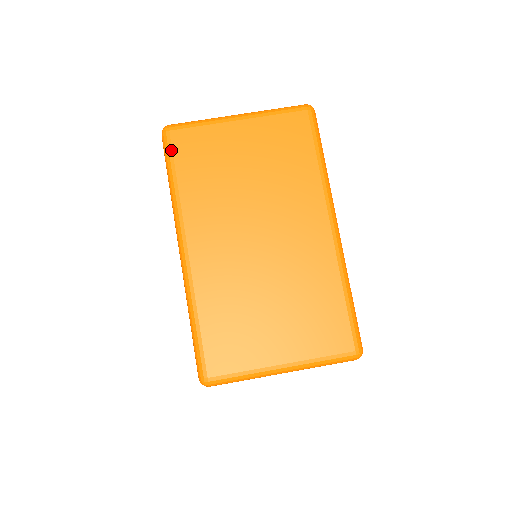
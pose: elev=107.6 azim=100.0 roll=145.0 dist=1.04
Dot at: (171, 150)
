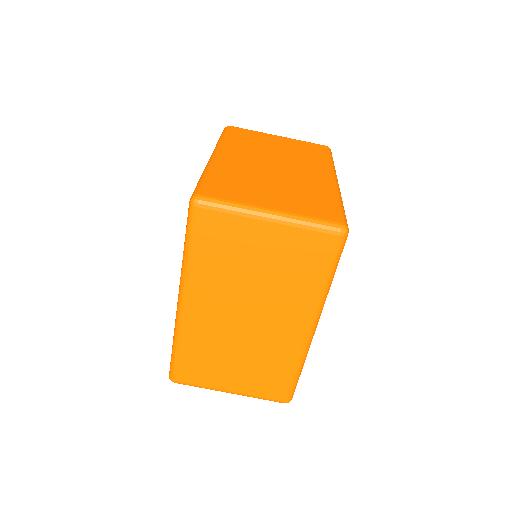
Dot at: (194, 225)
